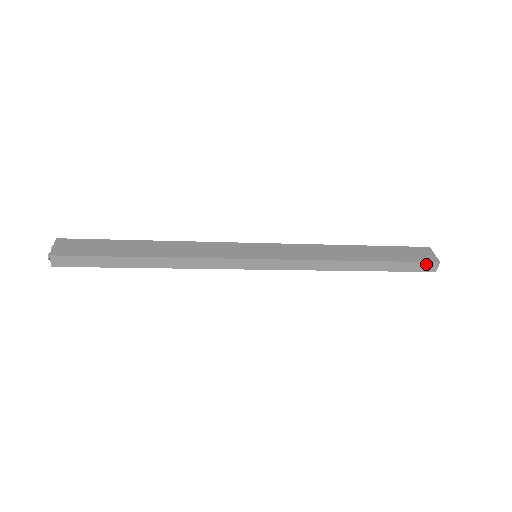
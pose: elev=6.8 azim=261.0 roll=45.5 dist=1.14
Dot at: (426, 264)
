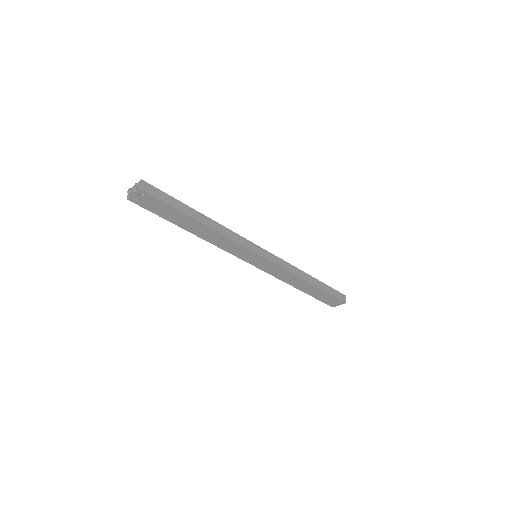
Dot at: (340, 294)
